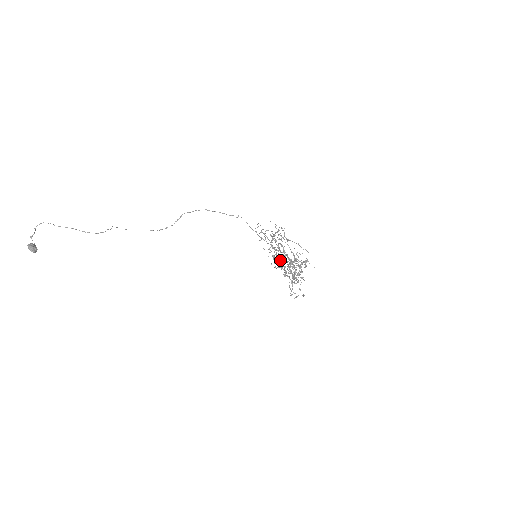
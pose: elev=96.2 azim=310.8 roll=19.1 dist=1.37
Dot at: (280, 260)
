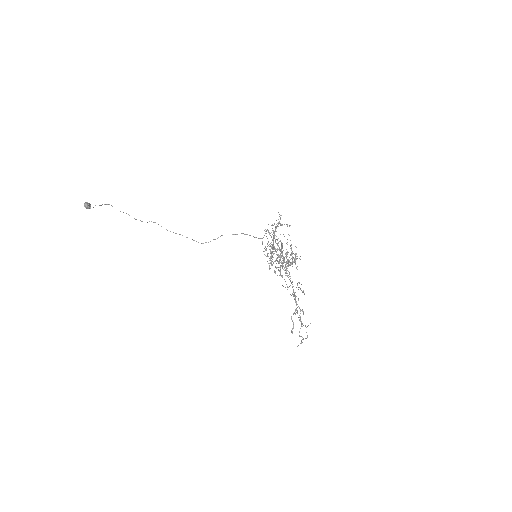
Dot at: (290, 285)
